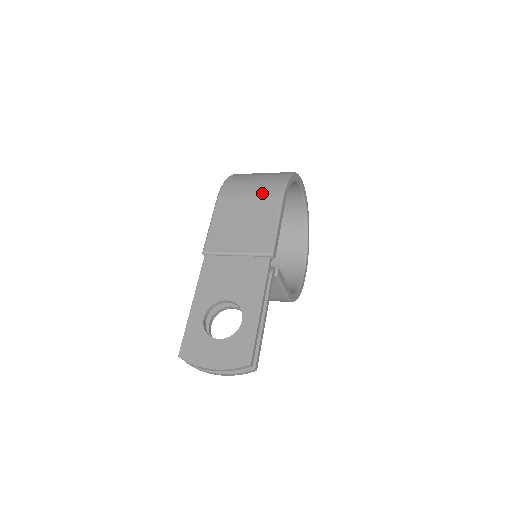
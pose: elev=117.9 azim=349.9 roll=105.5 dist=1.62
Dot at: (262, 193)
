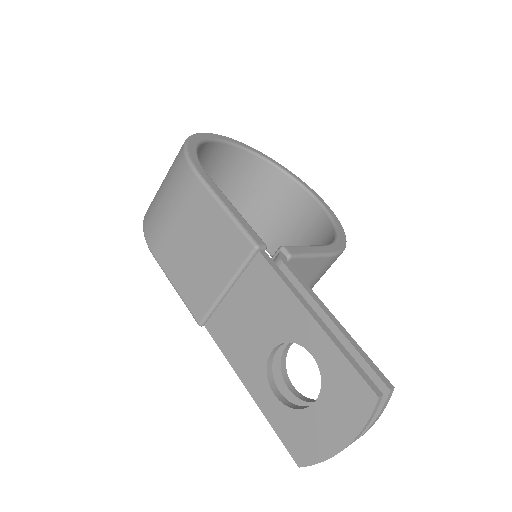
Dot at: (179, 198)
